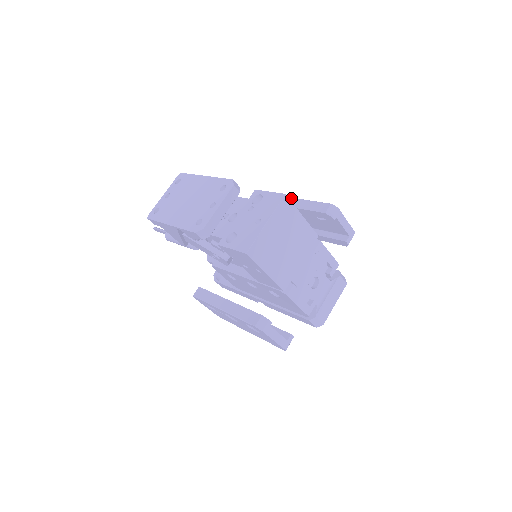
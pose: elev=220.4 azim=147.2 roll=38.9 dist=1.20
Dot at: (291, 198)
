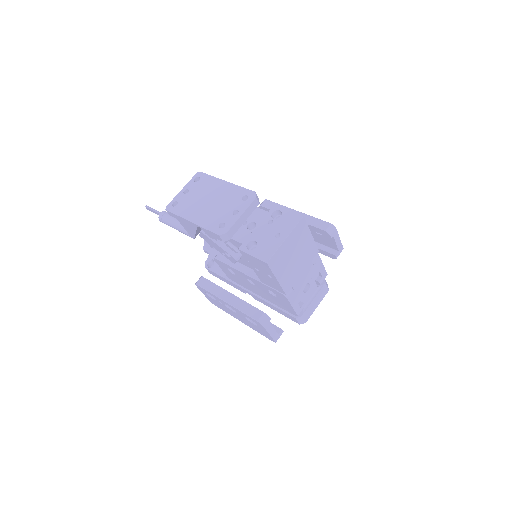
Dot at: (294, 210)
